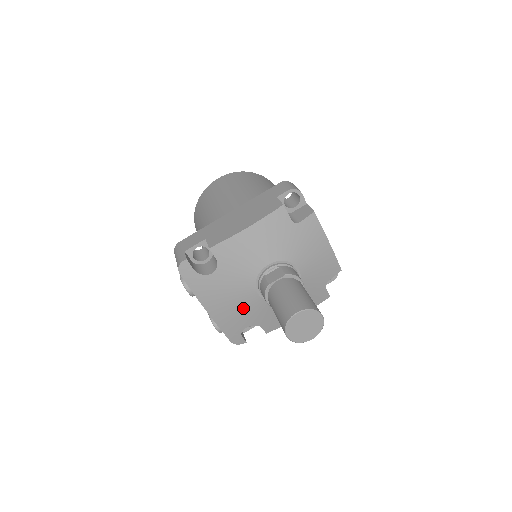
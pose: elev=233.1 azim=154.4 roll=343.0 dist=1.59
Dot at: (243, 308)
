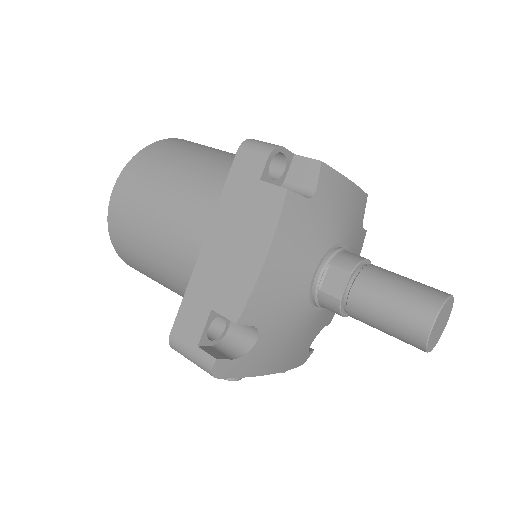
Dot at: (305, 335)
